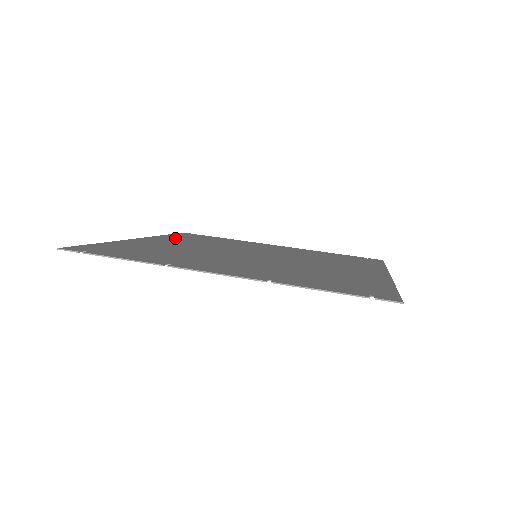
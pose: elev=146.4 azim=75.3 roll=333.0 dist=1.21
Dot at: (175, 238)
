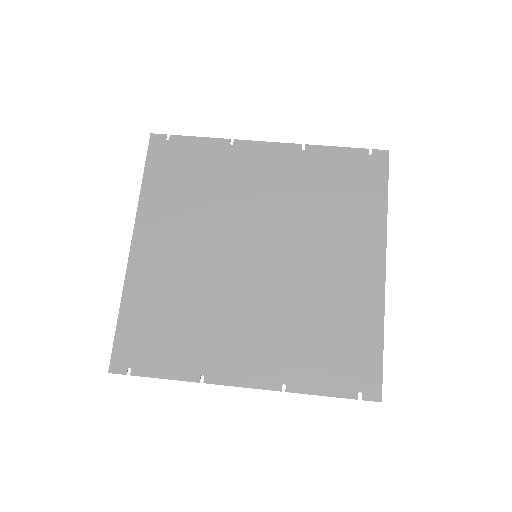
Dot at: (159, 204)
